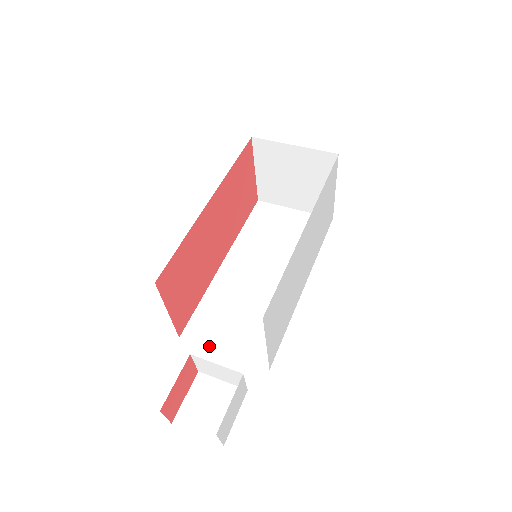
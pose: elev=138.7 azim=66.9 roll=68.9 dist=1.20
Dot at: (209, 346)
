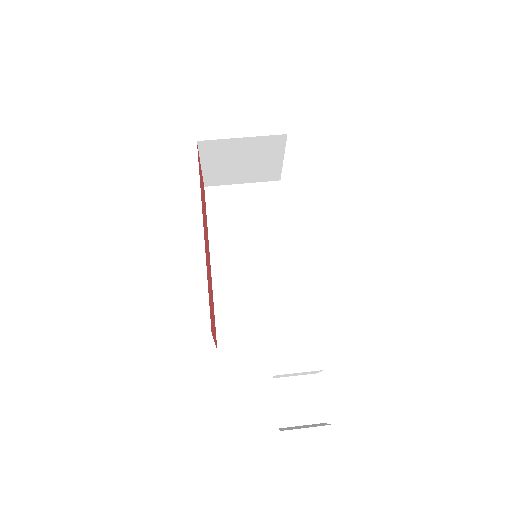
Dot at: (247, 345)
